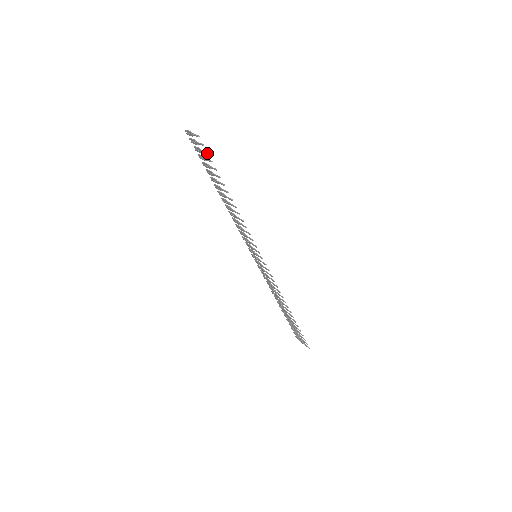
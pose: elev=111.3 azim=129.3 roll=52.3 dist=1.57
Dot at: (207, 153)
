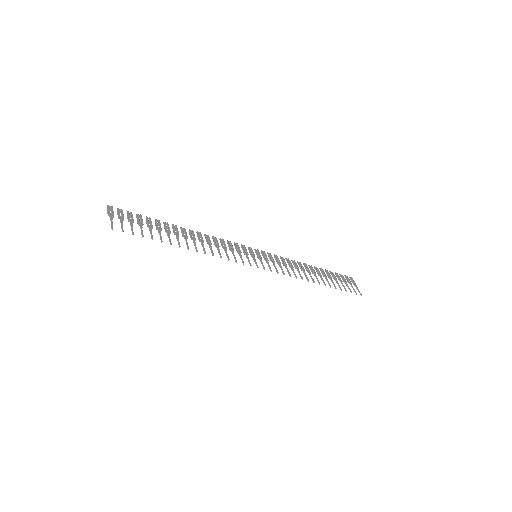
Dot at: (132, 234)
